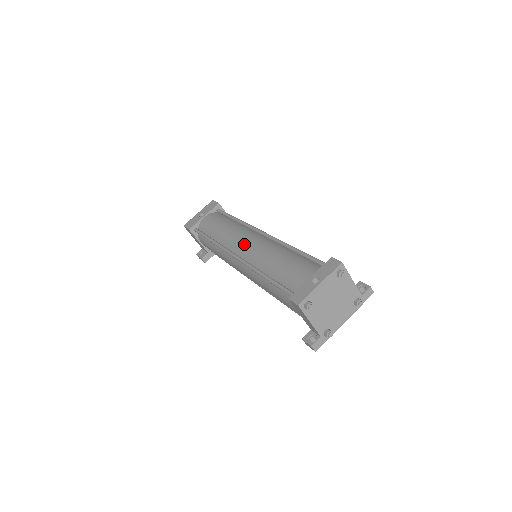
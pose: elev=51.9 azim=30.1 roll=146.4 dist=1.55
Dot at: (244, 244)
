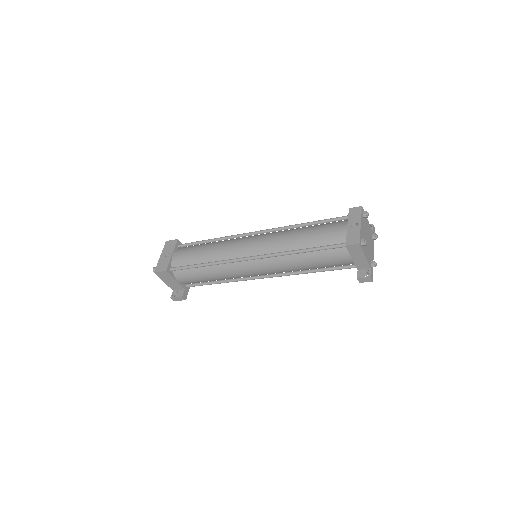
Dot at: (251, 245)
